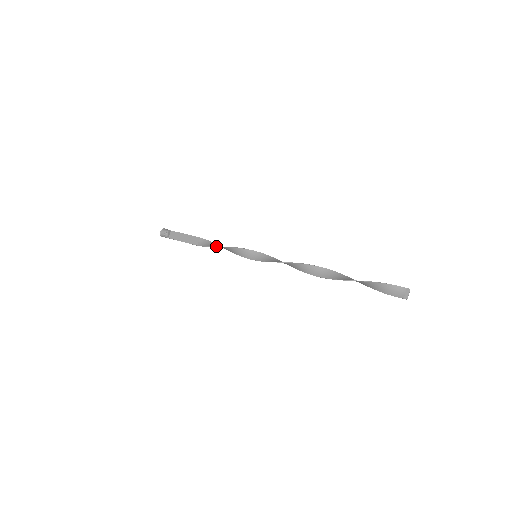
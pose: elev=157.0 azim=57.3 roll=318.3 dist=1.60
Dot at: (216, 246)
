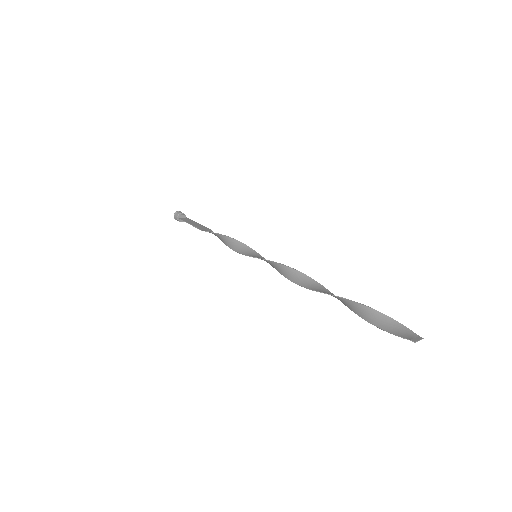
Dot at: occluded
